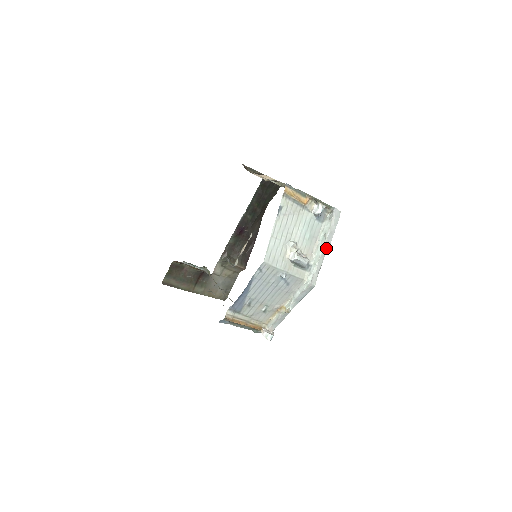
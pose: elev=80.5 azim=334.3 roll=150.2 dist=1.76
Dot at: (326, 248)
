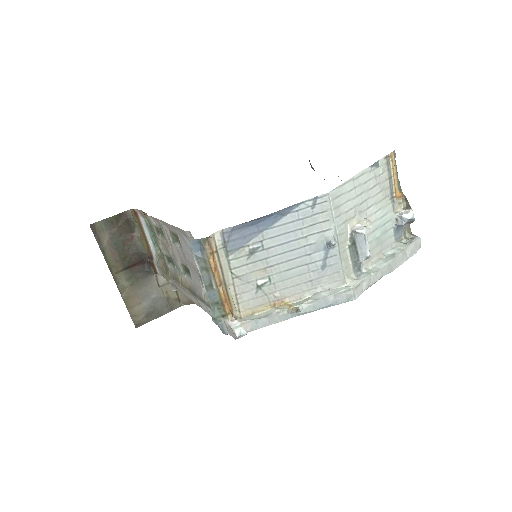
Dot at: (390, 268)
